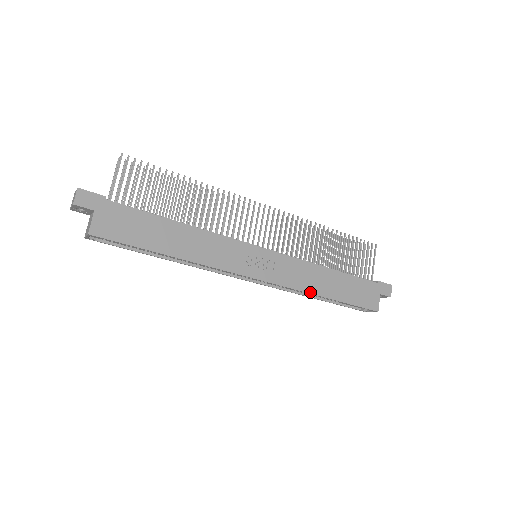
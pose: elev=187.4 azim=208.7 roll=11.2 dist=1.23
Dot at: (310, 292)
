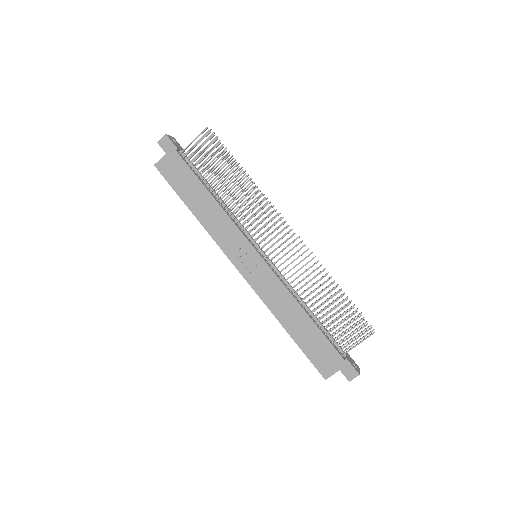
Dot at: (273, 313)
